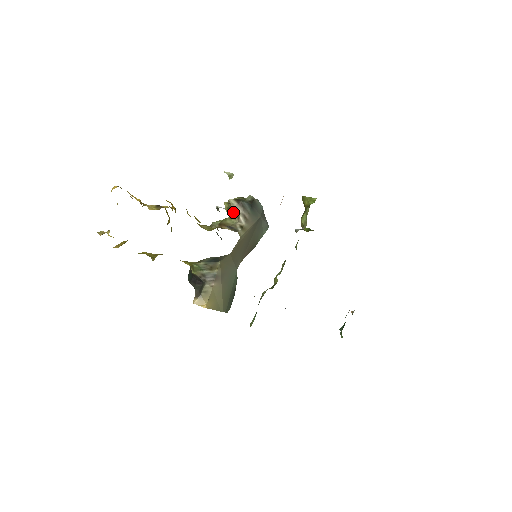
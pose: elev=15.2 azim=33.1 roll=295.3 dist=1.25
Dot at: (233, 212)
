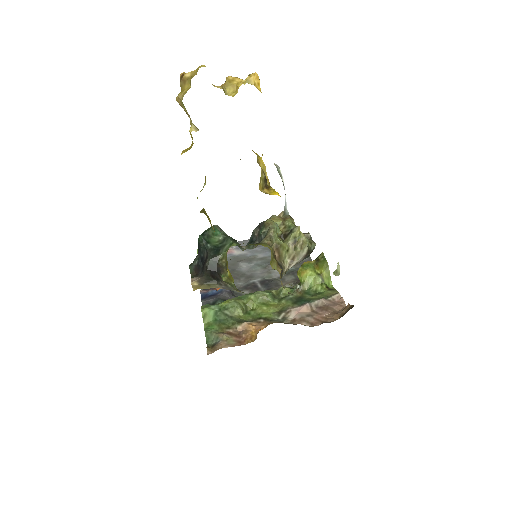
Dot at: (295, 251)
